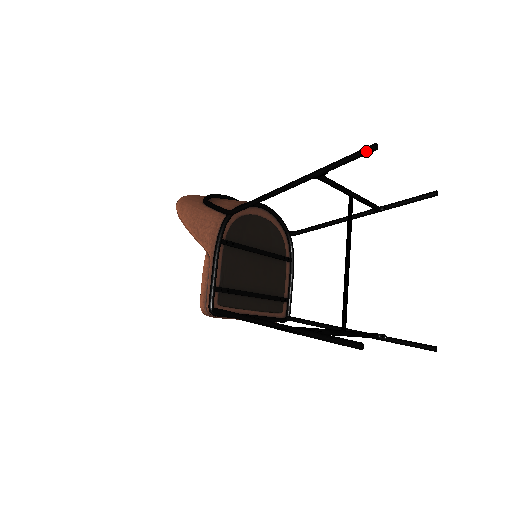
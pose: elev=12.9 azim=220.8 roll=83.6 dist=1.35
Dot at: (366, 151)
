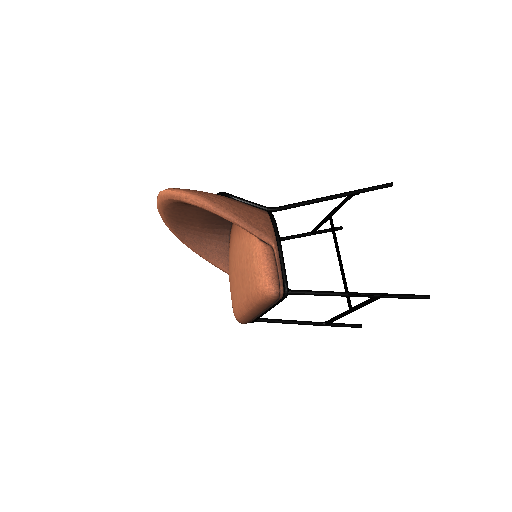
Dot at: (388, 185)
